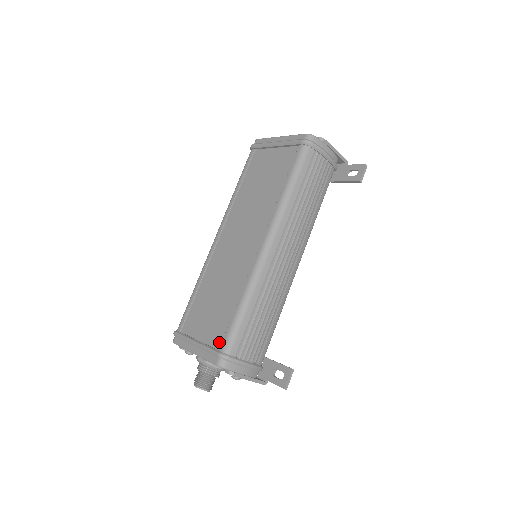
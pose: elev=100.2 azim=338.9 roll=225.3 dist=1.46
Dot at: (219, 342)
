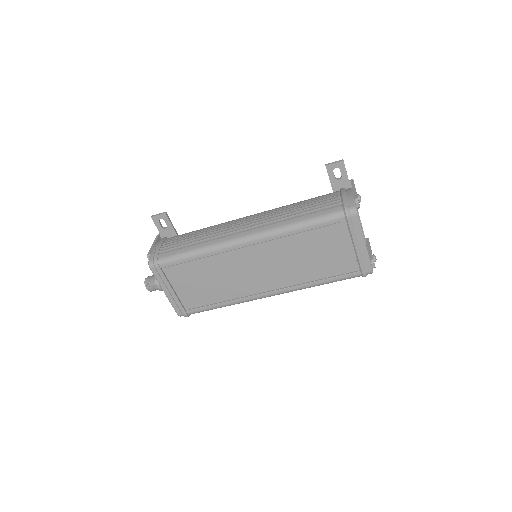
Dot at: (189, 307)
